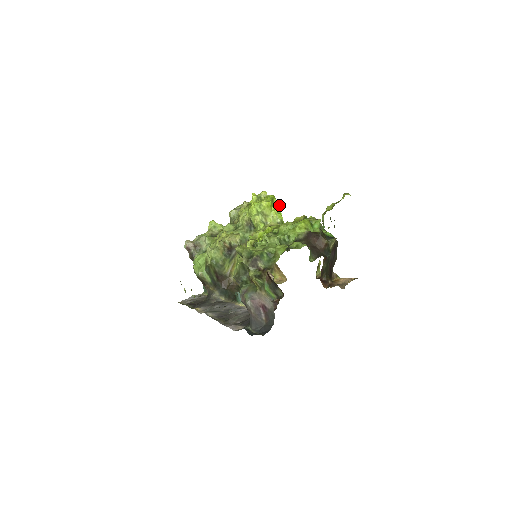
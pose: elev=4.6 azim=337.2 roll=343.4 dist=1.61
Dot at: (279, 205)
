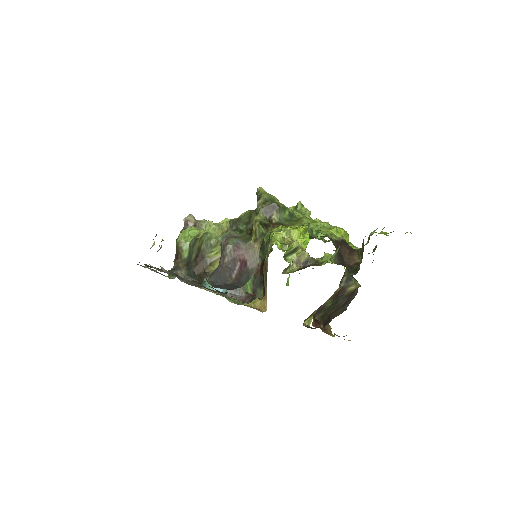
Dot at: (309, 239)
